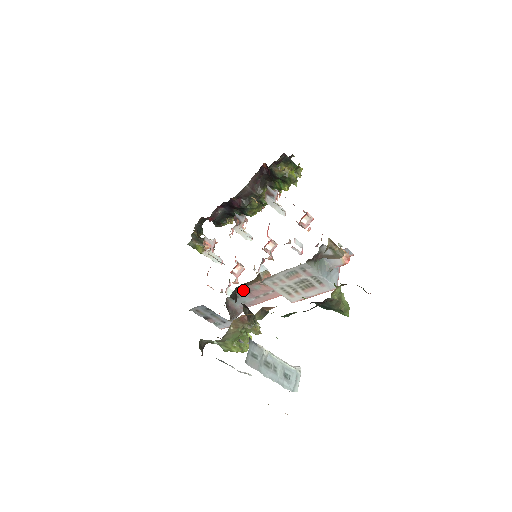
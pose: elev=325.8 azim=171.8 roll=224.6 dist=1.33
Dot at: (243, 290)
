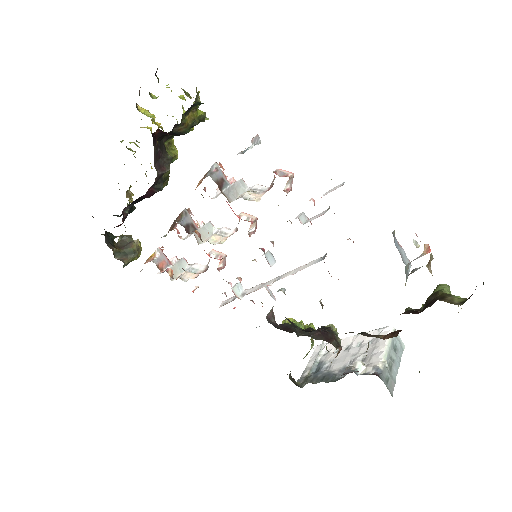
Dot at: occluded
